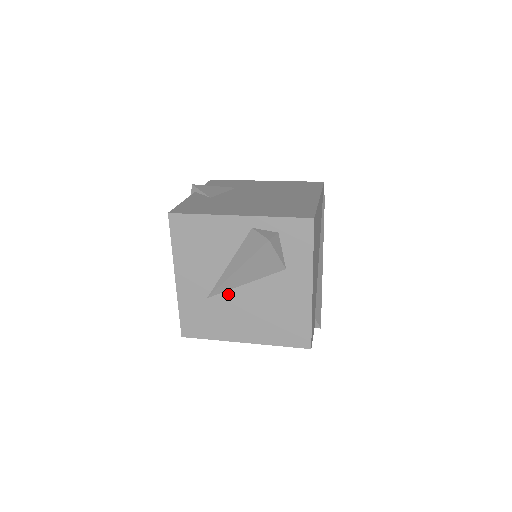
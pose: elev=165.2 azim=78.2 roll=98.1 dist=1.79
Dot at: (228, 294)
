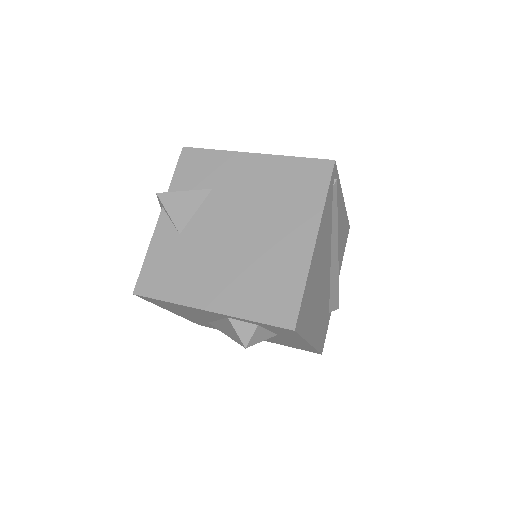
Dot at: occluded
